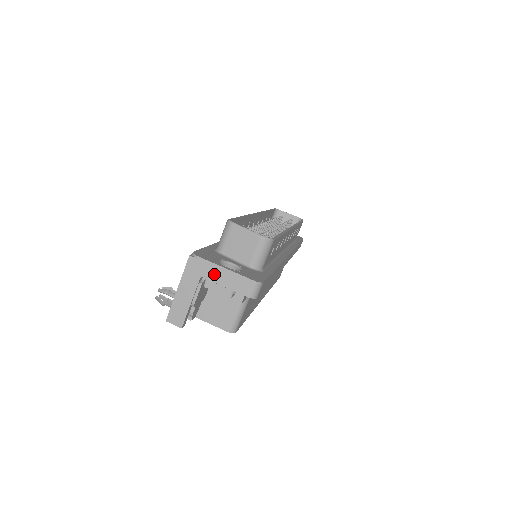
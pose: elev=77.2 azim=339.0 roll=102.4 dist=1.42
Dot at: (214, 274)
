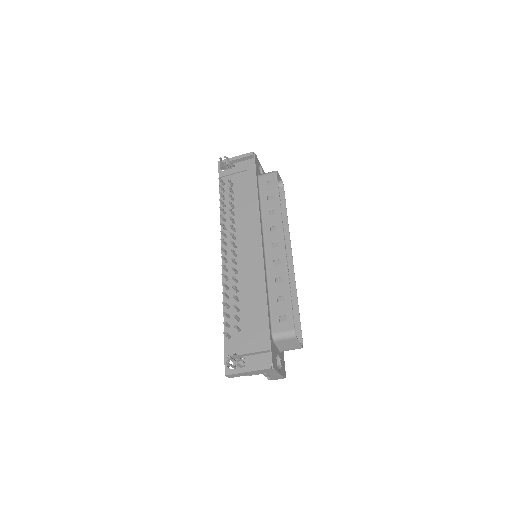
Dot at: (272, 374)
